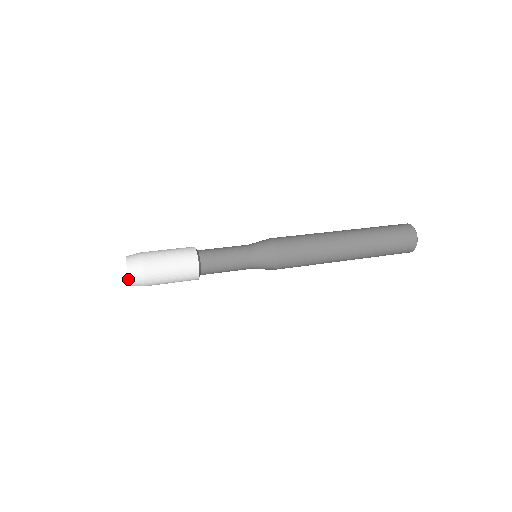
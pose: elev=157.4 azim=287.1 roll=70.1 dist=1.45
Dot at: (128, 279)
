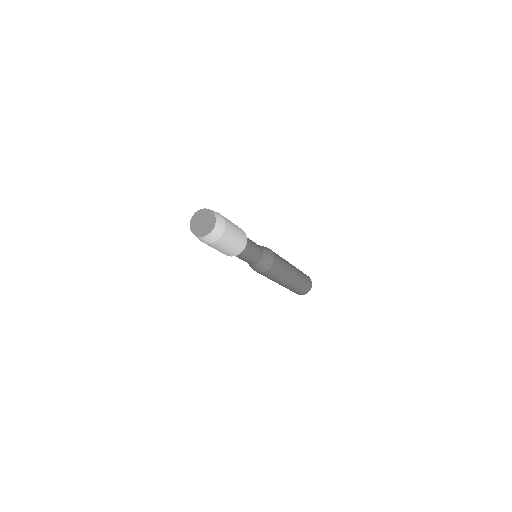
Dot at: (211, 232)
